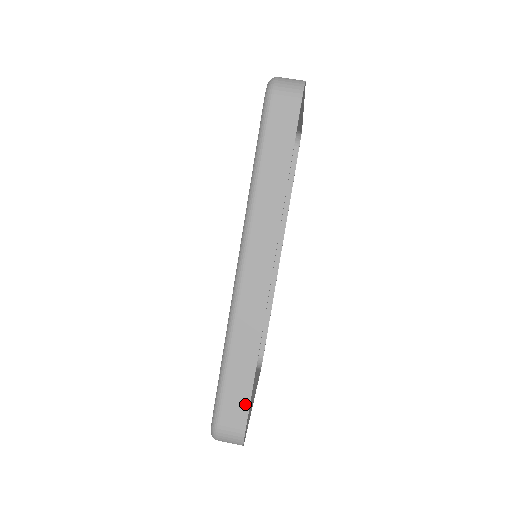
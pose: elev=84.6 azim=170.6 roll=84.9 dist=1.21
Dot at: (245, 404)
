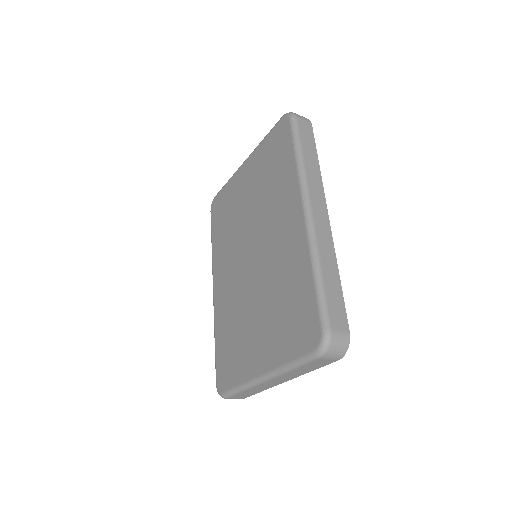
Dot at: (343, 309)
